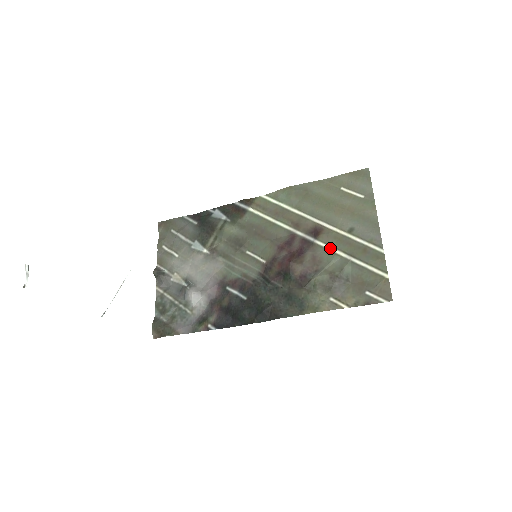
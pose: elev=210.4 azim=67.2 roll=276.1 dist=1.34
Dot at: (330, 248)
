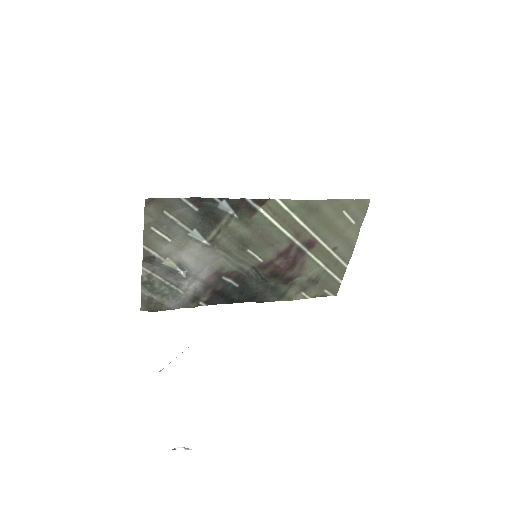
Dot at: (315, 259)
